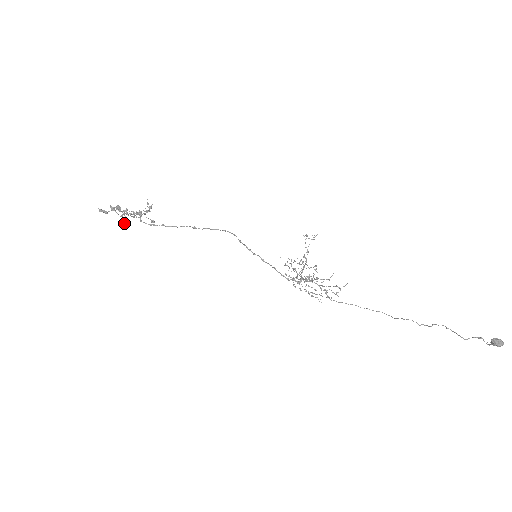
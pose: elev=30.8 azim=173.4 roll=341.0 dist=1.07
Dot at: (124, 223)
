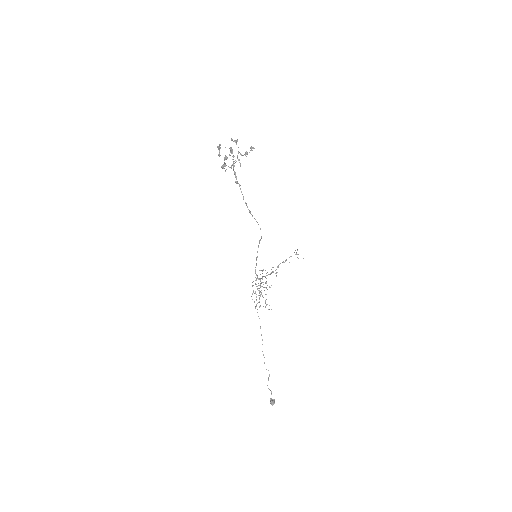
Dot at: (222, 167)
